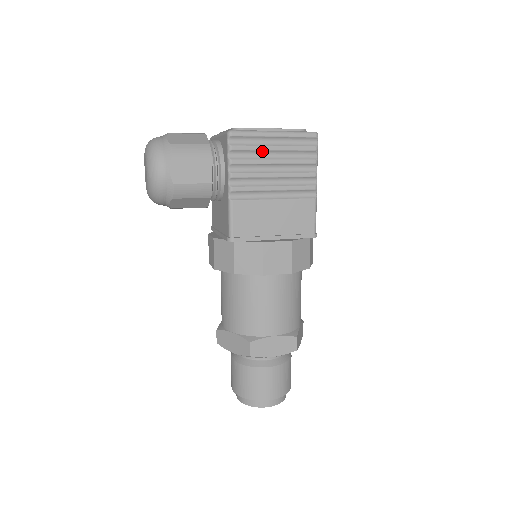
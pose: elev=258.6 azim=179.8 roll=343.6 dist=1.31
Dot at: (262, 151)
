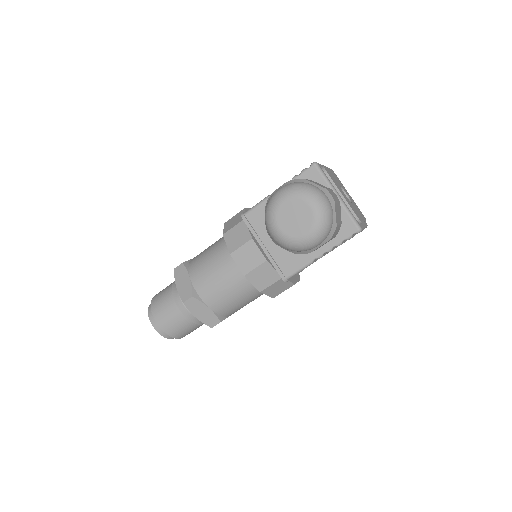
Dot at: occluded
